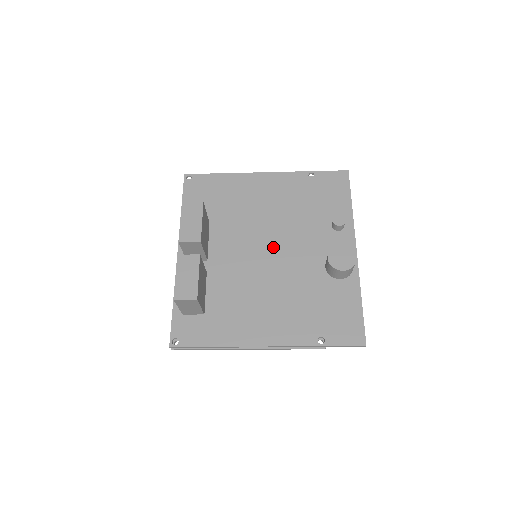
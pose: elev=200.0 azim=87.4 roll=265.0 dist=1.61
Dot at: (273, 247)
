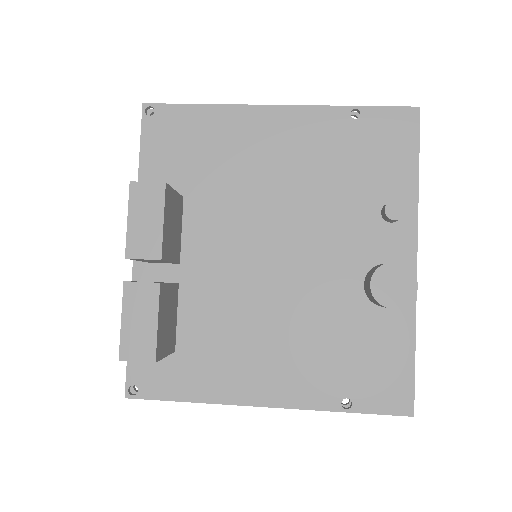
Dot at: (283, 246)
